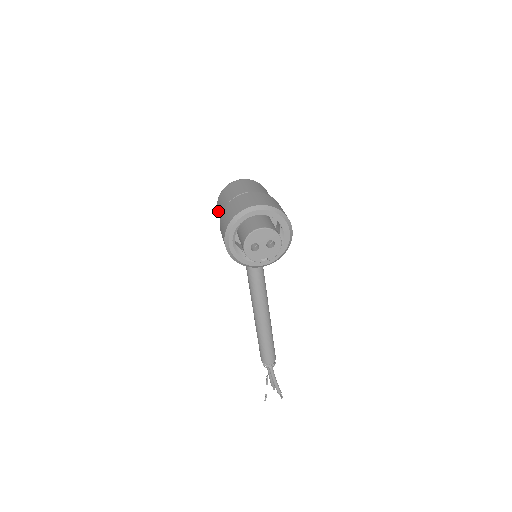
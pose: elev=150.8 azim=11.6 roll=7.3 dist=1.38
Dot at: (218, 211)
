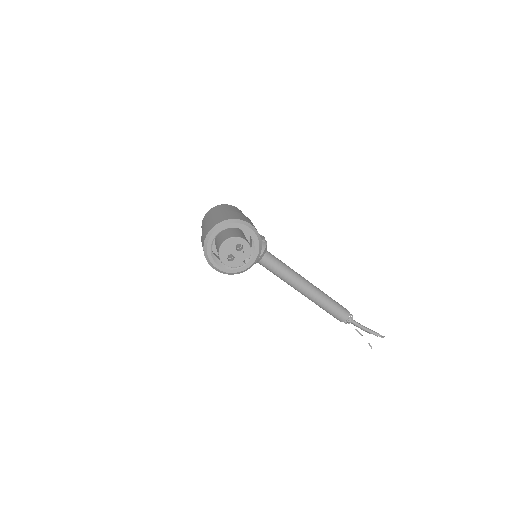
Dot at: occluded
